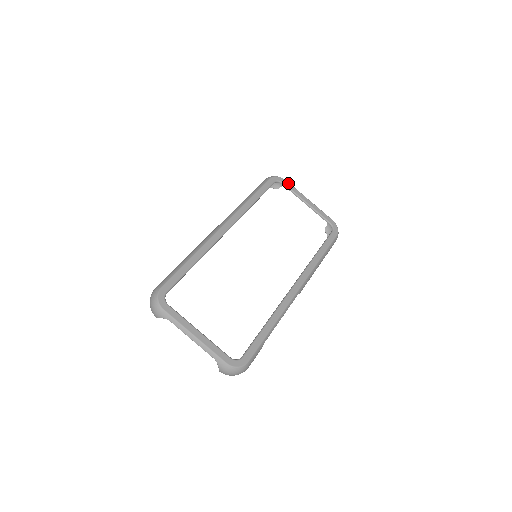
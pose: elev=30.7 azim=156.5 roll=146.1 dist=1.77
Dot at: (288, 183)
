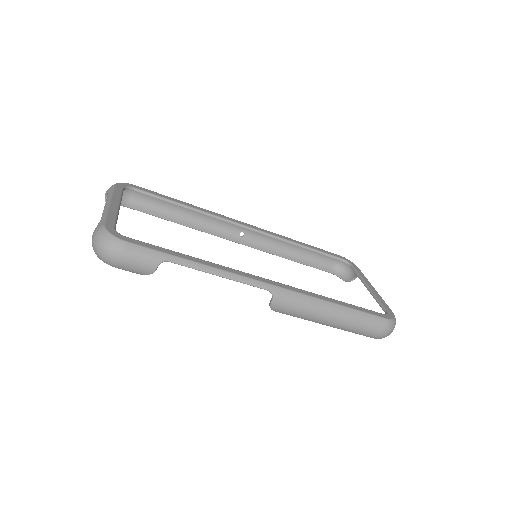
Dot at: (358, 269)
